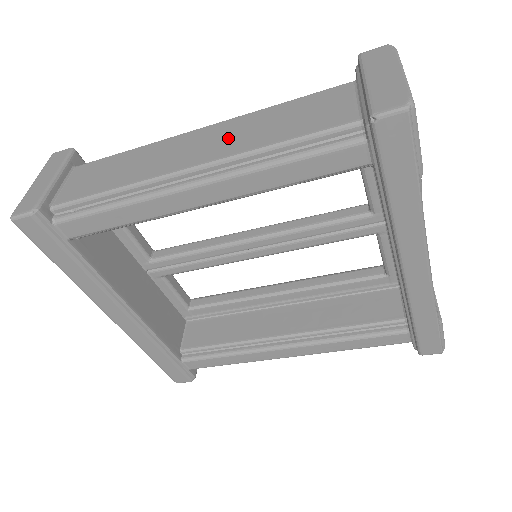
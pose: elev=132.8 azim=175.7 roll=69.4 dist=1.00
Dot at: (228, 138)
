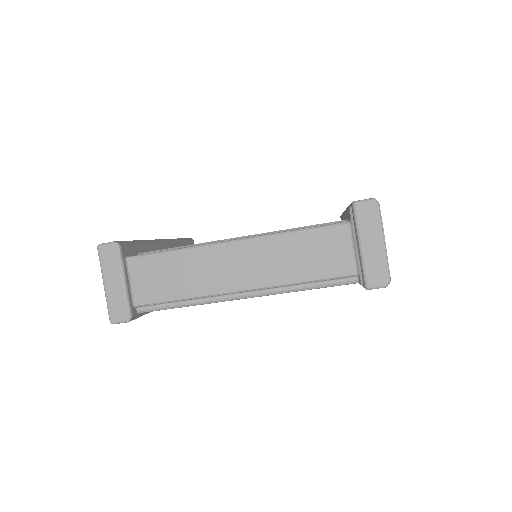
Dot at: (263, 264)
